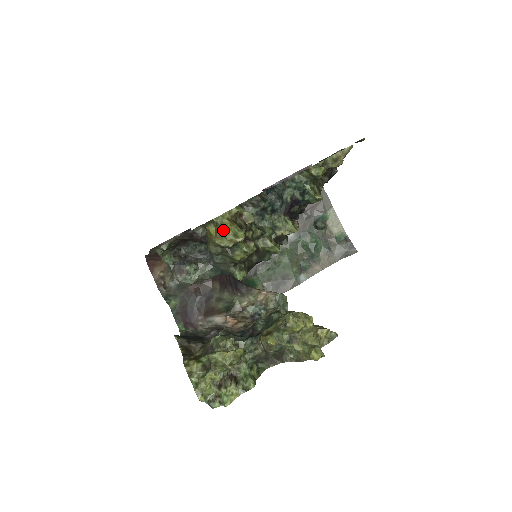
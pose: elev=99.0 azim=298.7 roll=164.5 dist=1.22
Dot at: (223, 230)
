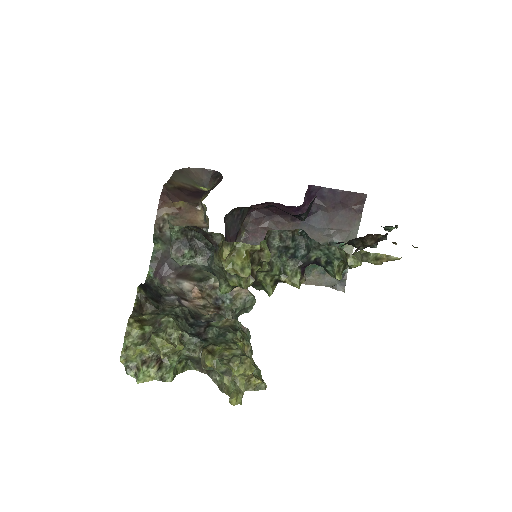
Dot at: (236, 257)
